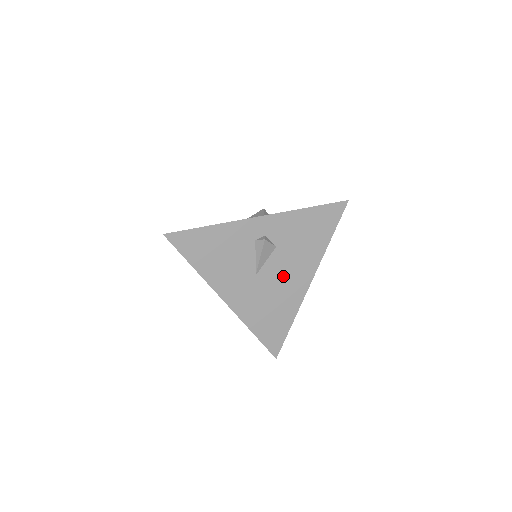
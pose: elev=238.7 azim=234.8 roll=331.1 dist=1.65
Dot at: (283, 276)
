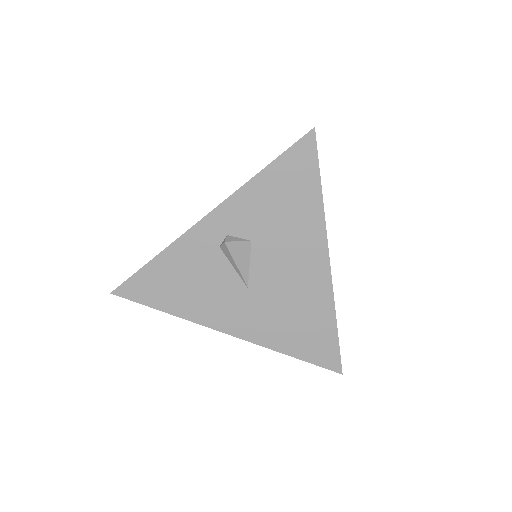
Dot at: (285, 272)
